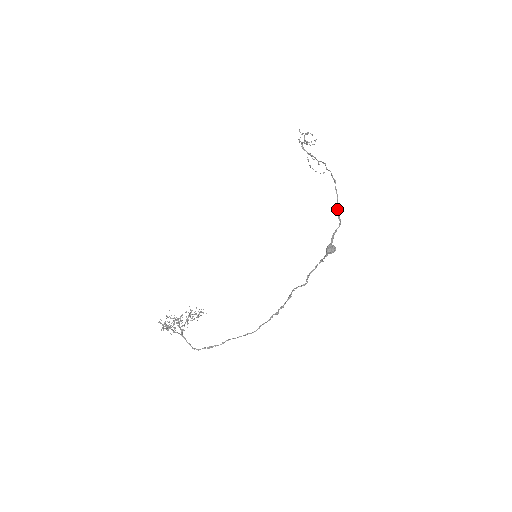
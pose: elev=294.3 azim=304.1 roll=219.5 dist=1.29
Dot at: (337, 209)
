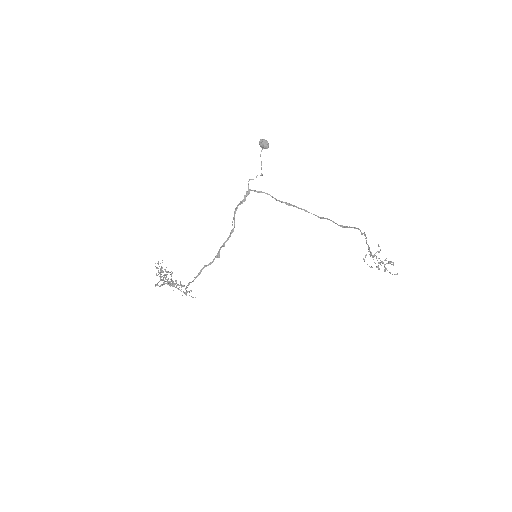
Dot at: (329, 219)
